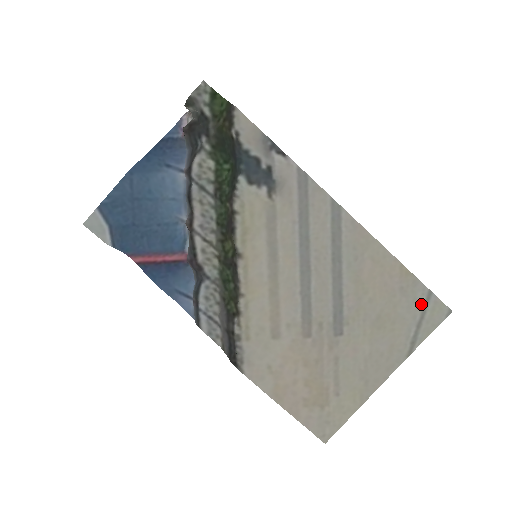
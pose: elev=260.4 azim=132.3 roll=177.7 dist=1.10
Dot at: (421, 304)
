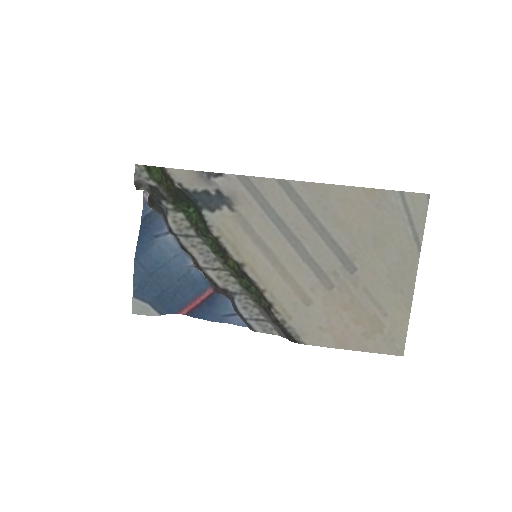
Dot at: (401, 206)
